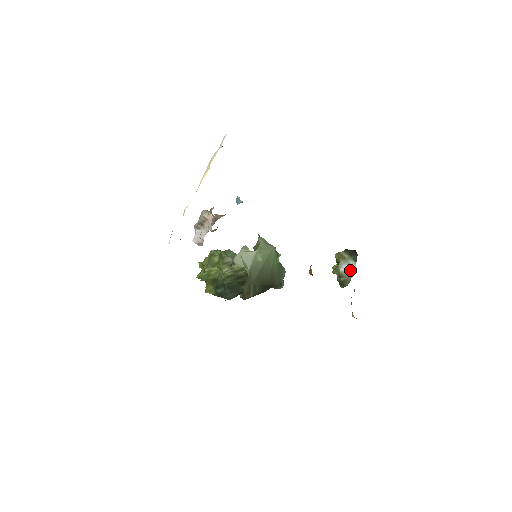
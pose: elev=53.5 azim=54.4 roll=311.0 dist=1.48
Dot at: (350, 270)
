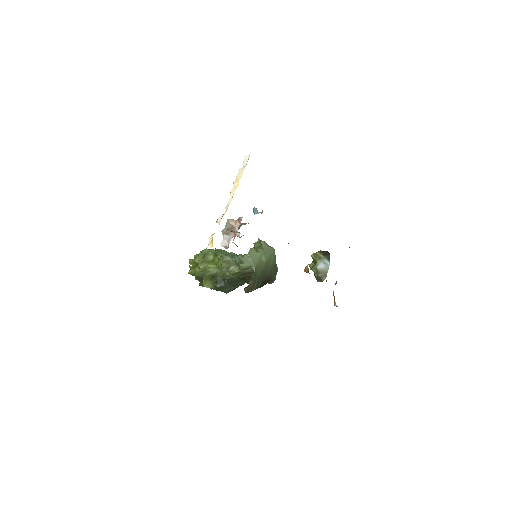
Dot at: (326, 268)
